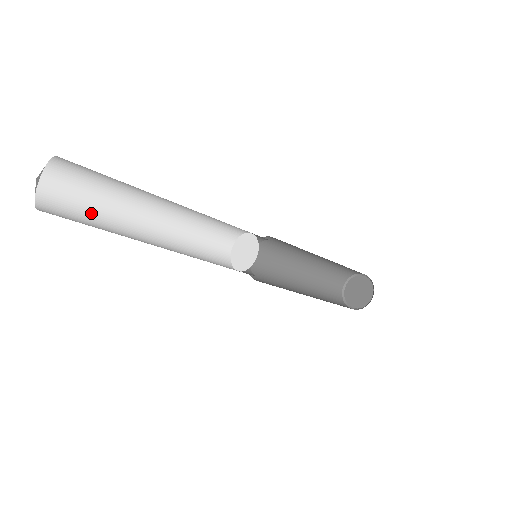
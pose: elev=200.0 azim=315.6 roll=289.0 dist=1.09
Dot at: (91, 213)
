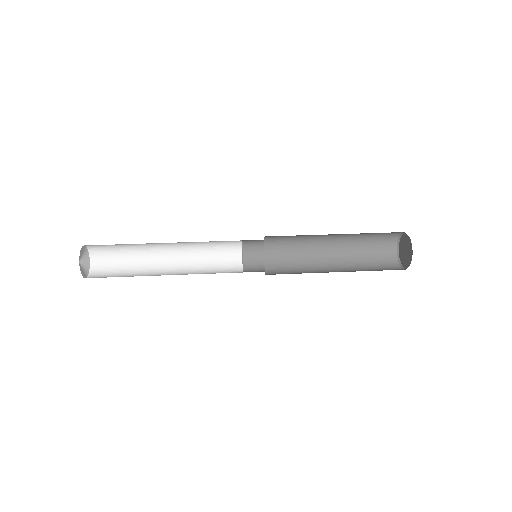
Dot at: (123, 248)
